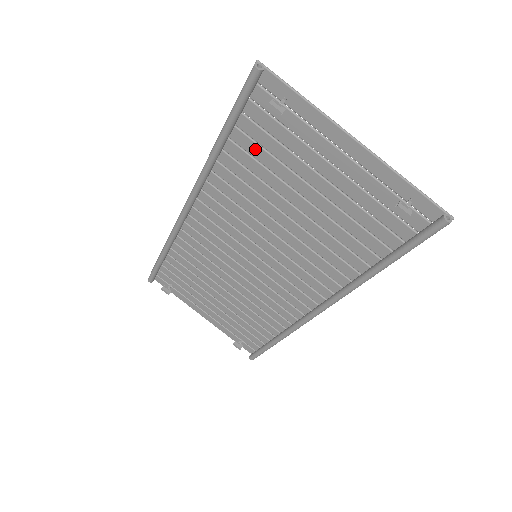
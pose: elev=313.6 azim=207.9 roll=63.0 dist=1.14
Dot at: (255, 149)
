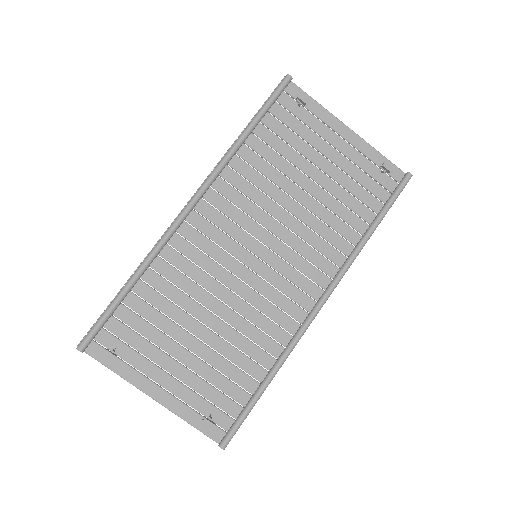
Dot at: (274, 140)
